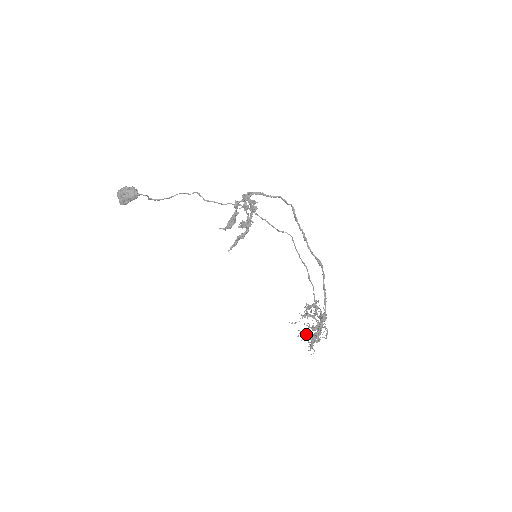
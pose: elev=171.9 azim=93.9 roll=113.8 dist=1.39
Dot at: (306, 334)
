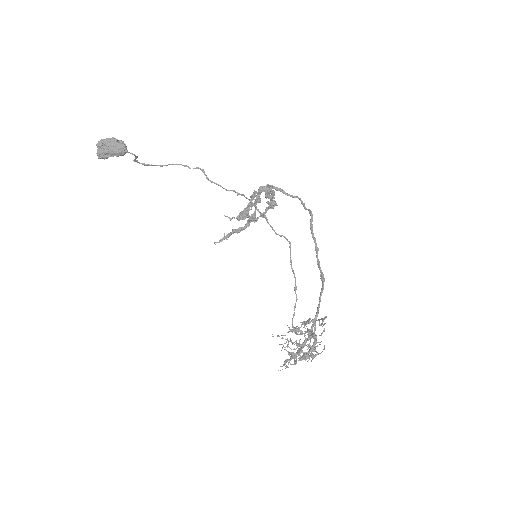
Dot at: (285, 349)
